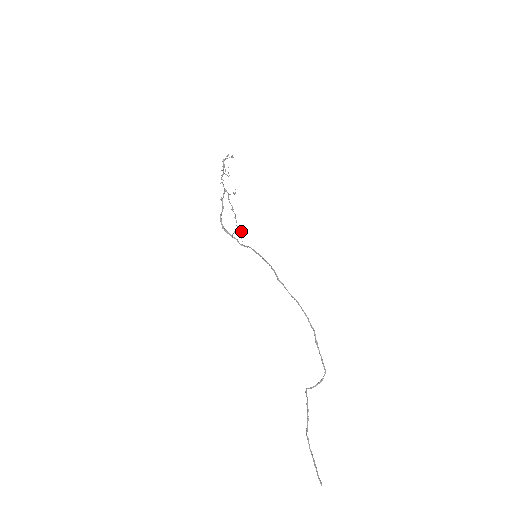
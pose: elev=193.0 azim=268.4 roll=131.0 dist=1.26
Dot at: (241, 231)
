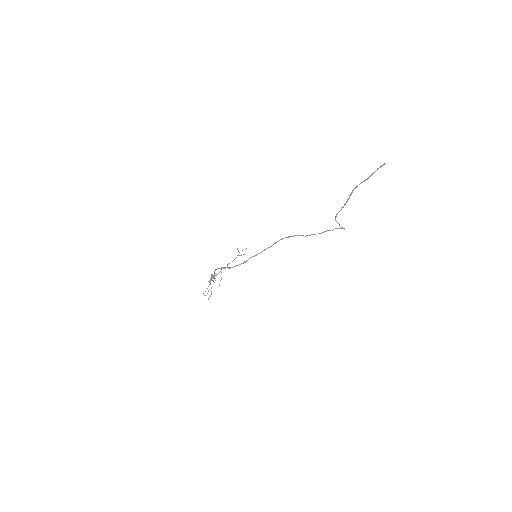
Dot at: occluded
